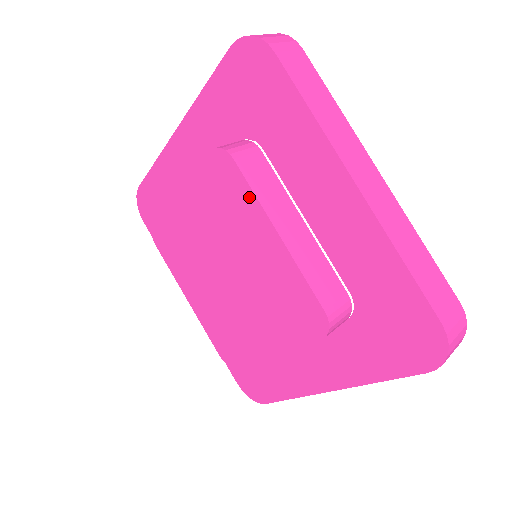
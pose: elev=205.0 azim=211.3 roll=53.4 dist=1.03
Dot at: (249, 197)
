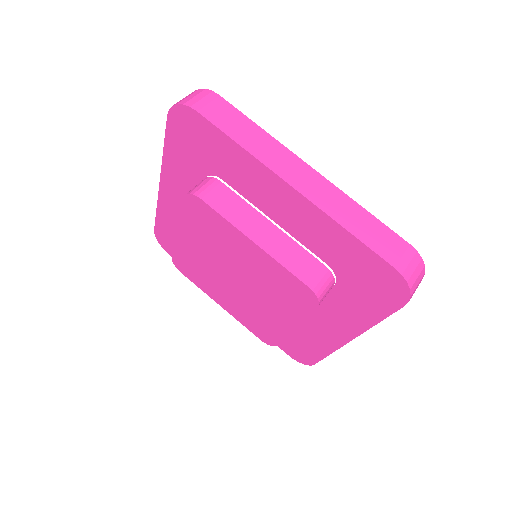
Dot at: (223, 222)
